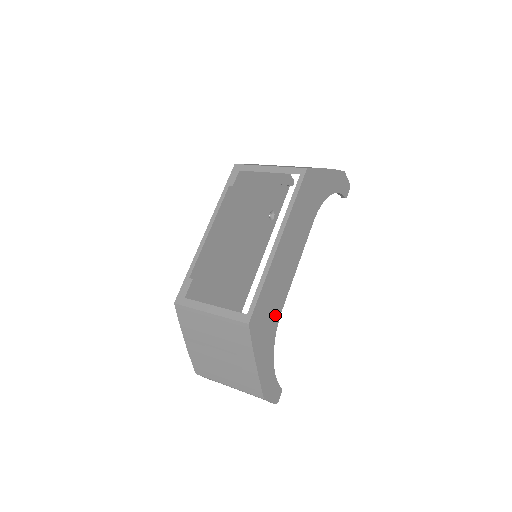
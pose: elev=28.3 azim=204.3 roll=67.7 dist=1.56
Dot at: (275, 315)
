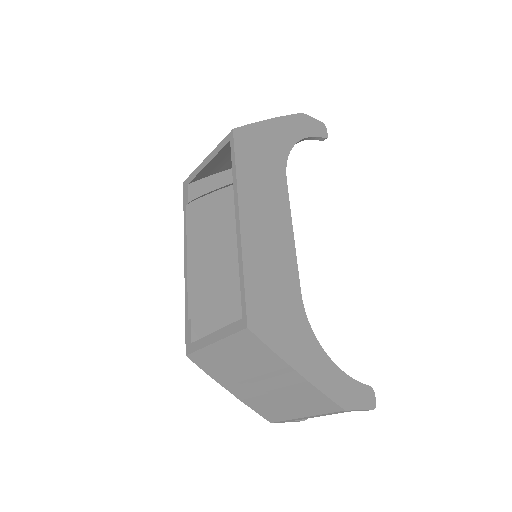
Dot at: (292, 302)
